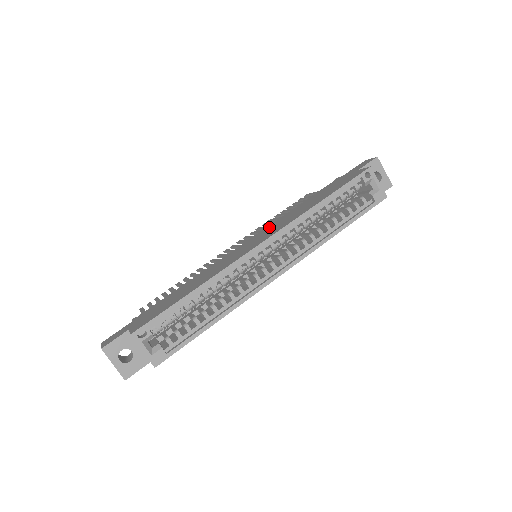
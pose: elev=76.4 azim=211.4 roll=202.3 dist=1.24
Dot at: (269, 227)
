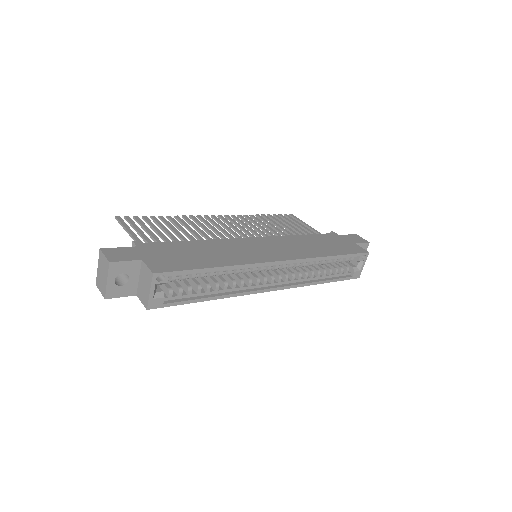
Dot at: (278, 240)
